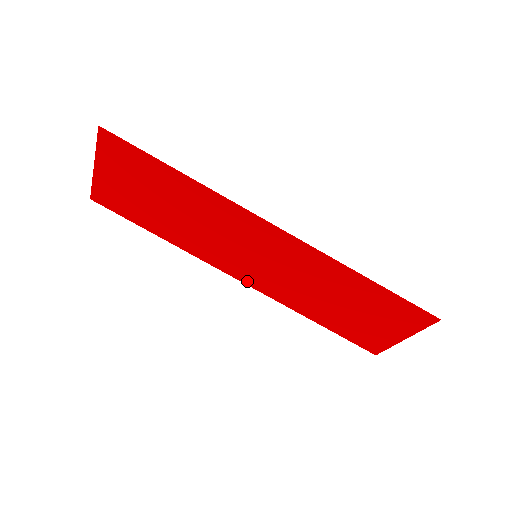
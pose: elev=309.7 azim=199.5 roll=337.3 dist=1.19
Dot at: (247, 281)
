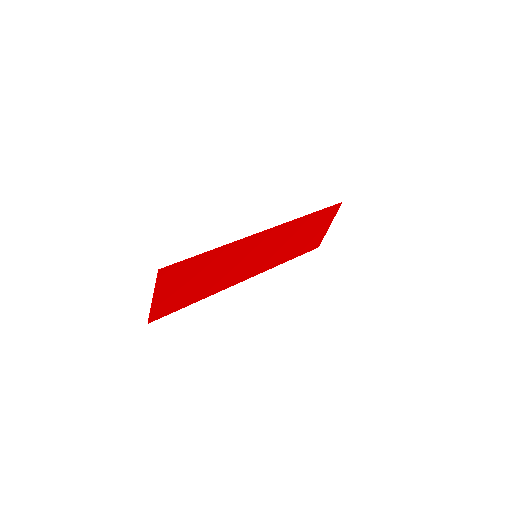
Dot at: (252, 275)
